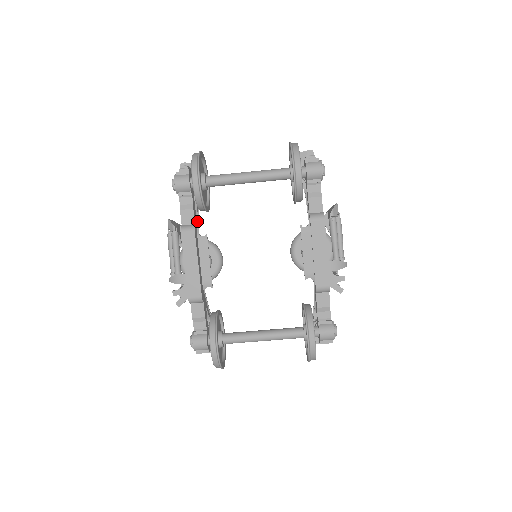
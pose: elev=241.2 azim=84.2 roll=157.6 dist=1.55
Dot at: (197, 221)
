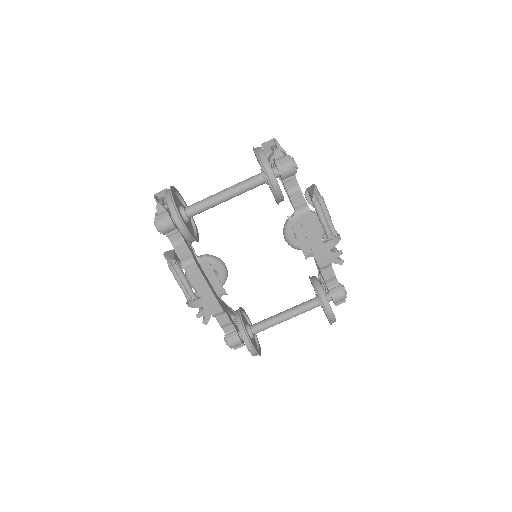
Dot at: (190, 244)
